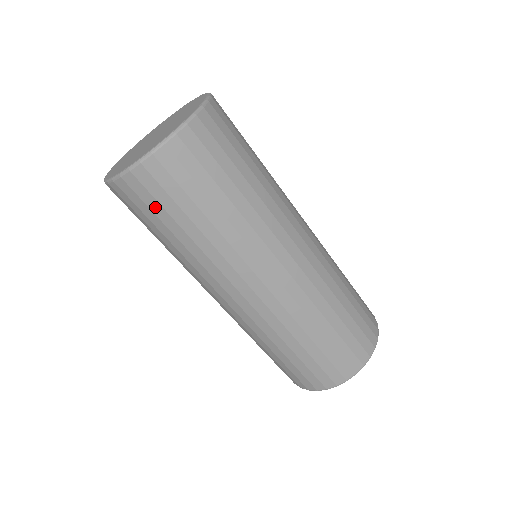
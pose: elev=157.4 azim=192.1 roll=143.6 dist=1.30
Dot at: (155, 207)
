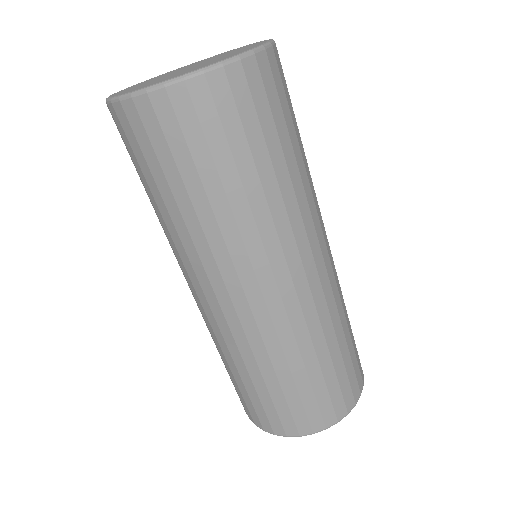
Dot at: (196, 143)
